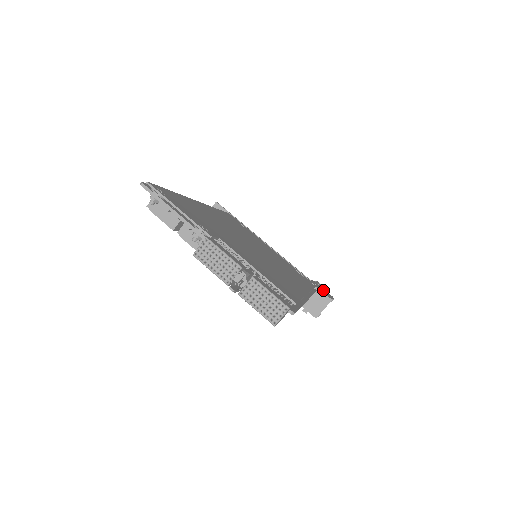
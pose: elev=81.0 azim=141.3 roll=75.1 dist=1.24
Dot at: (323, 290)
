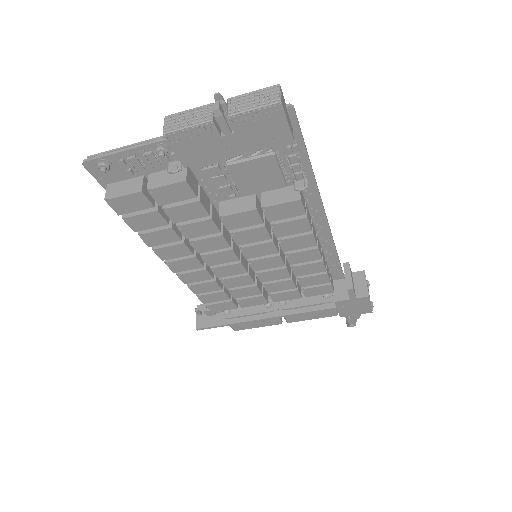
Dot at: occluded
